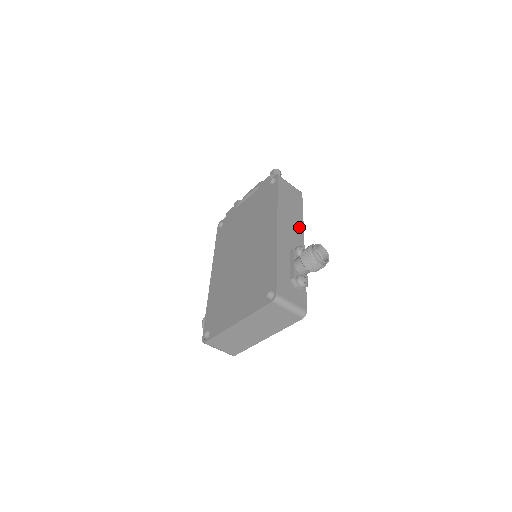
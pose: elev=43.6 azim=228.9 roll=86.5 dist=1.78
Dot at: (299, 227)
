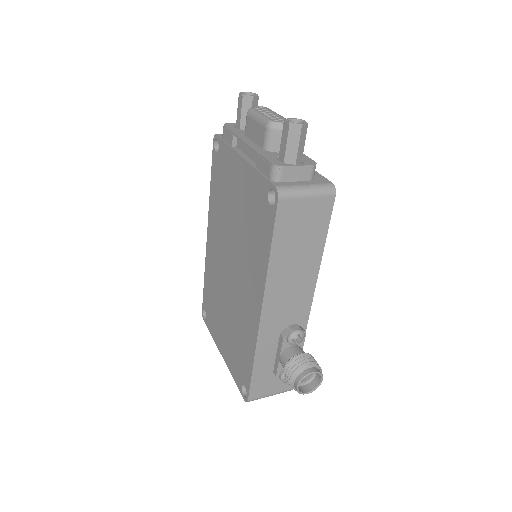
Dot at: (308, 280)
